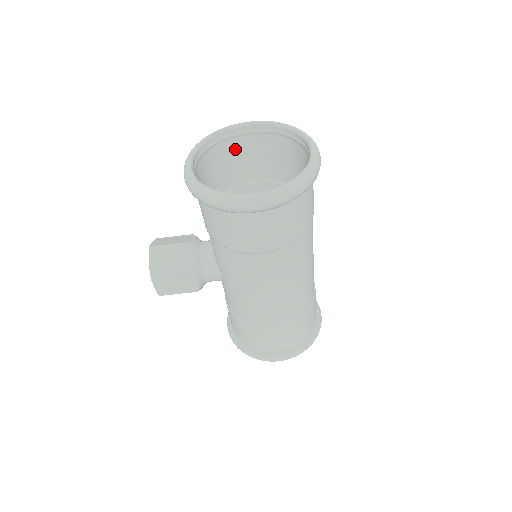
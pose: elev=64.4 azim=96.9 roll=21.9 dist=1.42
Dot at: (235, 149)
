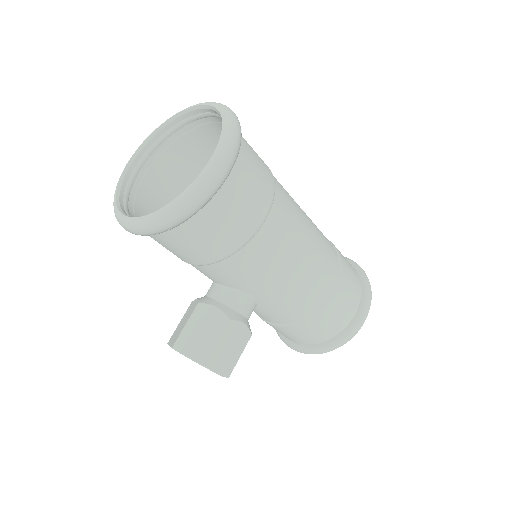
Dot at: (145, 191)
